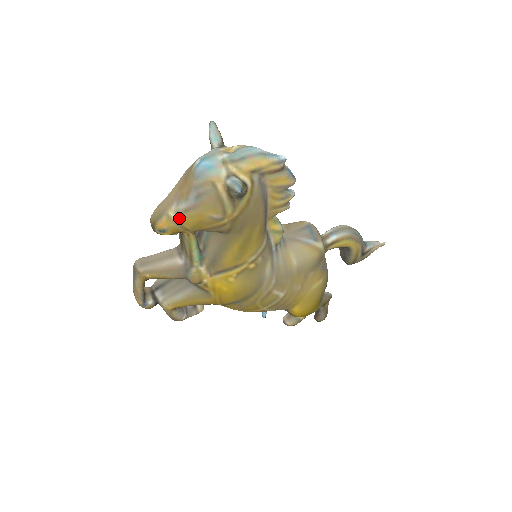
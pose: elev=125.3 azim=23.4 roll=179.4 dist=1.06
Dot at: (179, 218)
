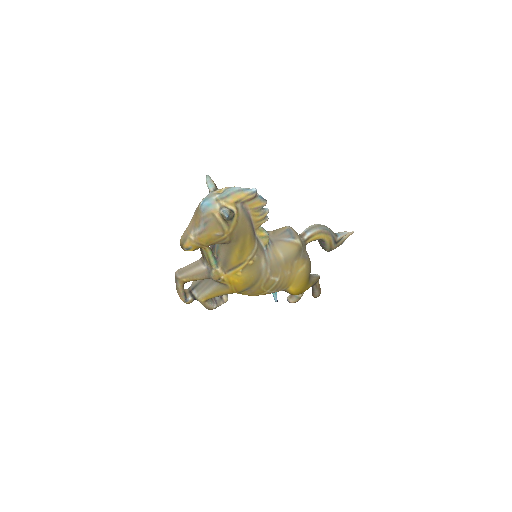
Dot at: (197, 239)
